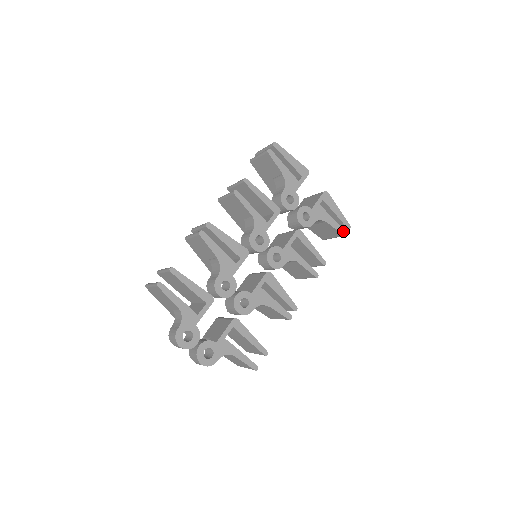
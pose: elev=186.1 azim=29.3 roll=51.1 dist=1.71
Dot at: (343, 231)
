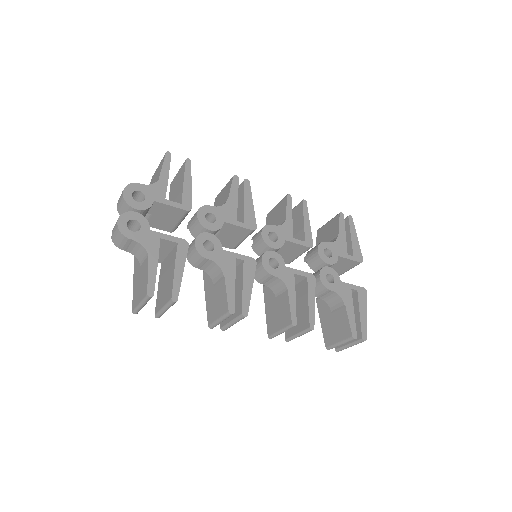
Dot at: (355, 333)
